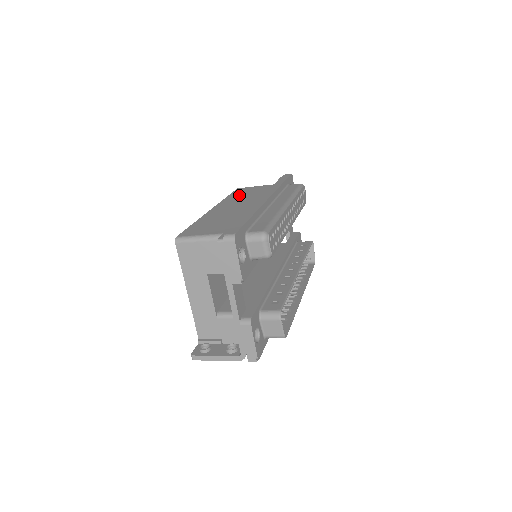
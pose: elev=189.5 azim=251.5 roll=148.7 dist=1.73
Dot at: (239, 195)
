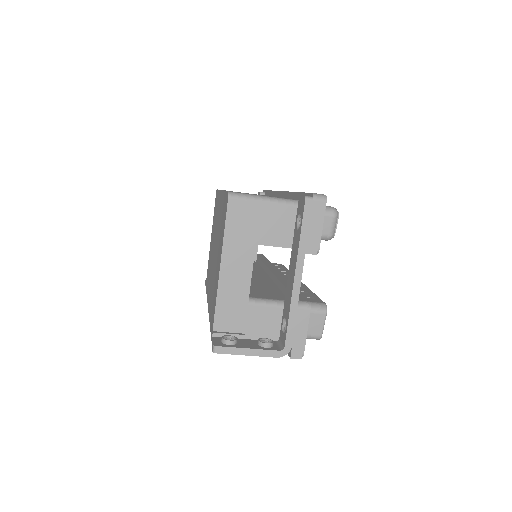
Dot at: occluded
